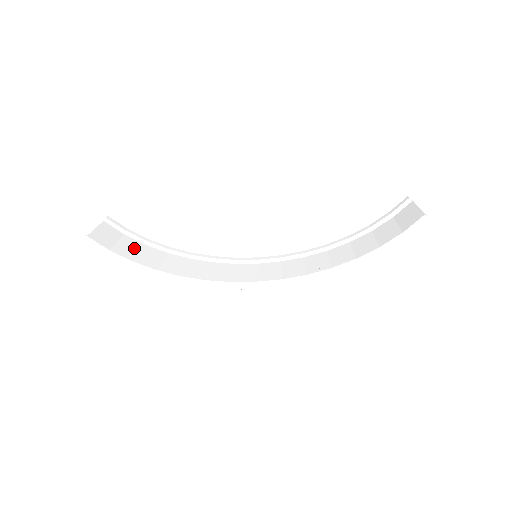
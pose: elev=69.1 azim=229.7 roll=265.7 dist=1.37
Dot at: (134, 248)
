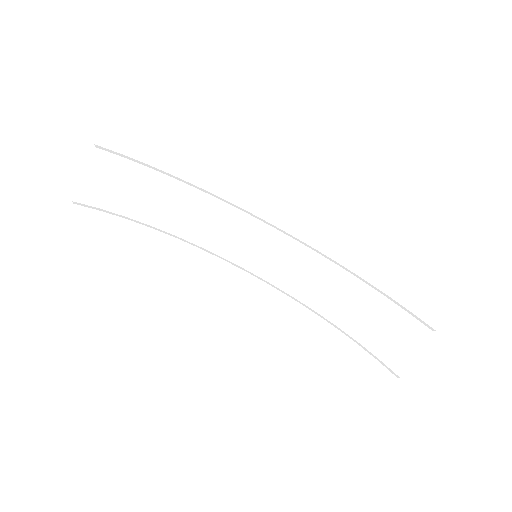
Dot at: (131, 188)
